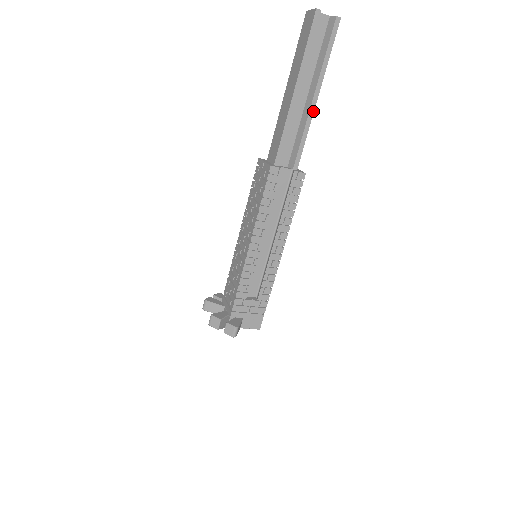
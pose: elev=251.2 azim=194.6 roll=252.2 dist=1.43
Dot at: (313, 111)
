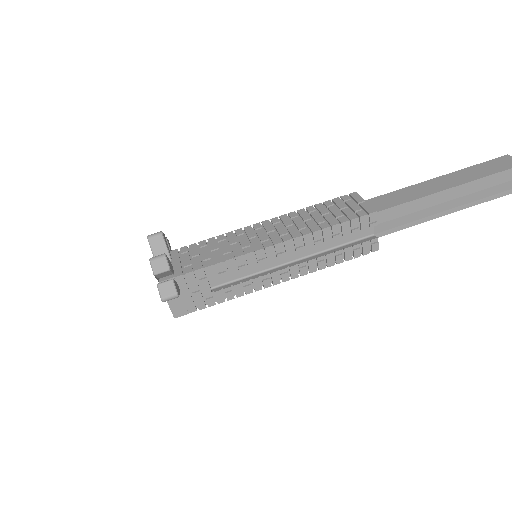
Dot at: (436, 217)
